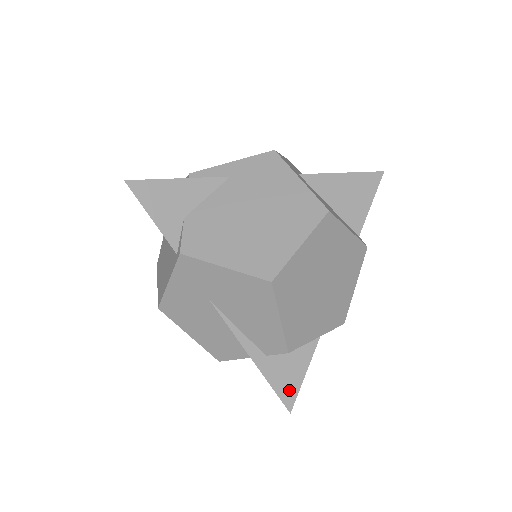
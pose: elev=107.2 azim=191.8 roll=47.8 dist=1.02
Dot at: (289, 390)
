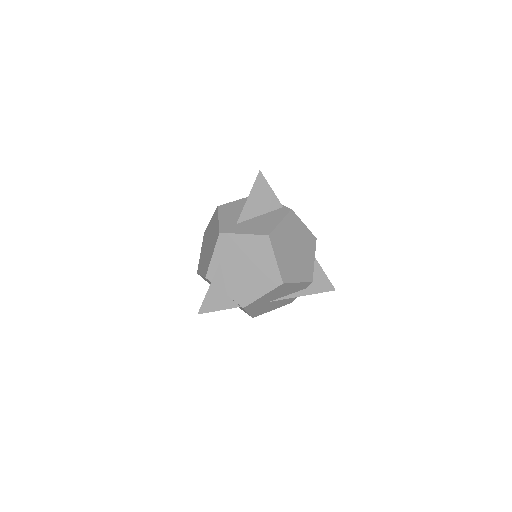
Dot at: (326, 285)
